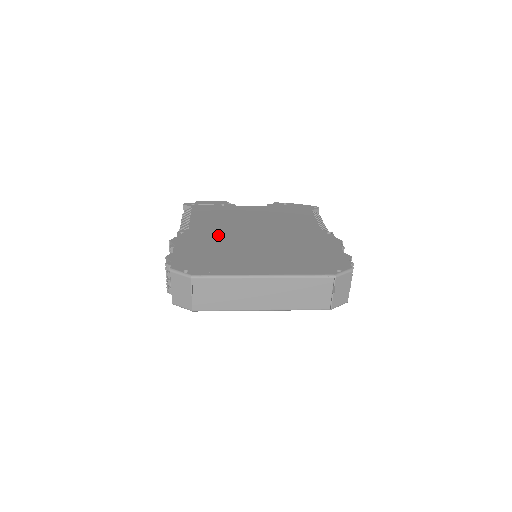
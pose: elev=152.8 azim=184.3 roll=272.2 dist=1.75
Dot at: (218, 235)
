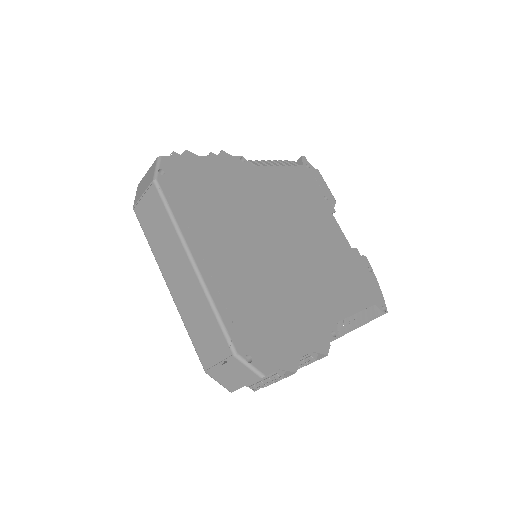
Dot at: (257, 199)
